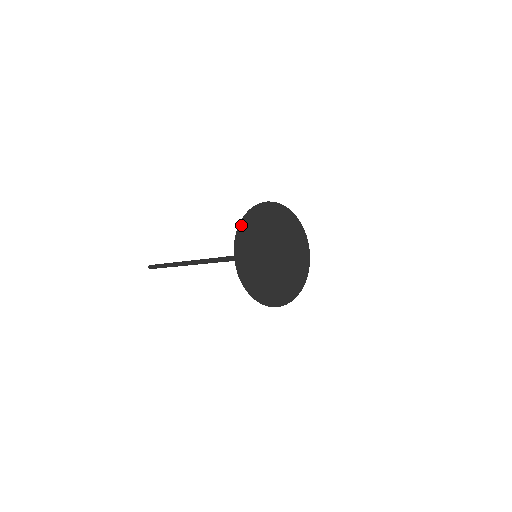
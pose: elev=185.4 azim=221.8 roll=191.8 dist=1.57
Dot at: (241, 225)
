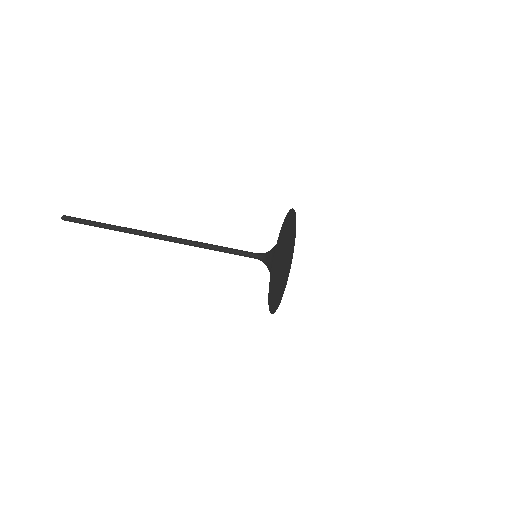
Dot at: (270, 308)
